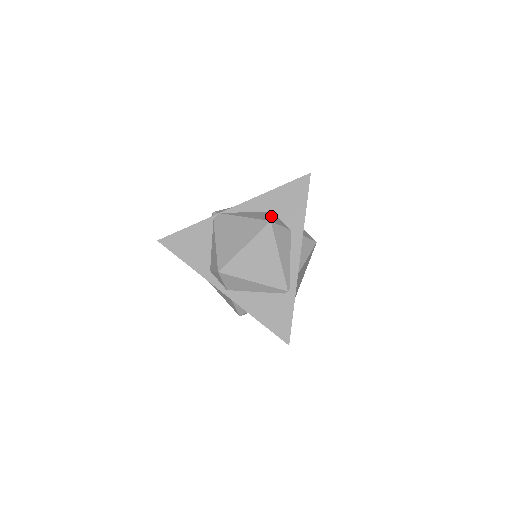
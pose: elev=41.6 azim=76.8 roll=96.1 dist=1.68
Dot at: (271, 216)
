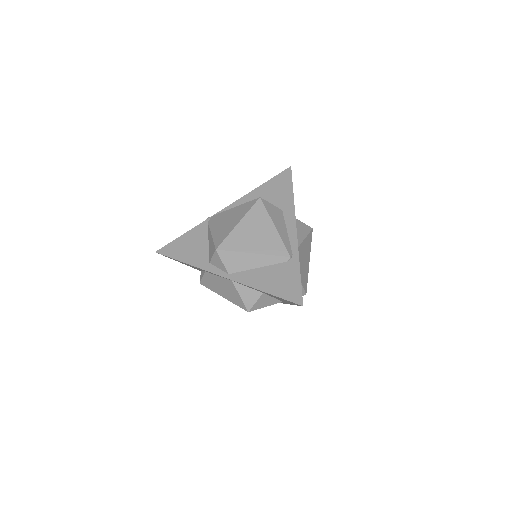
Dot at: occluded
